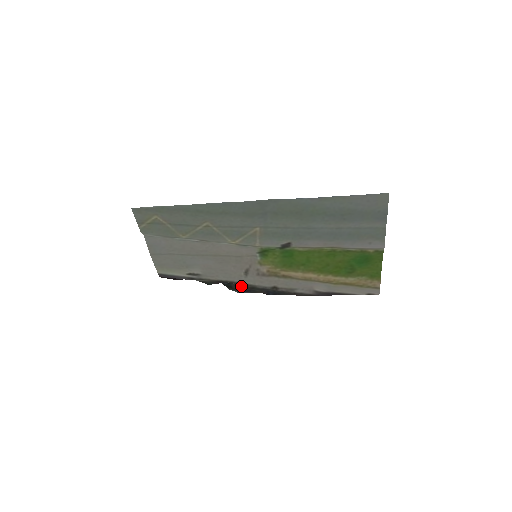
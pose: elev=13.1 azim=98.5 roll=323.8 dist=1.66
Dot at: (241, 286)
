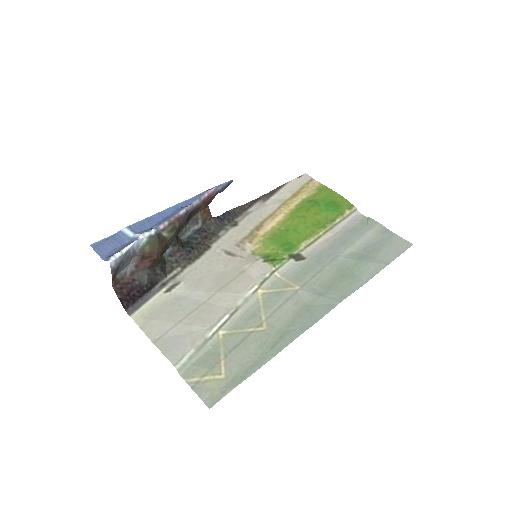
Dot at: (204, 243)
